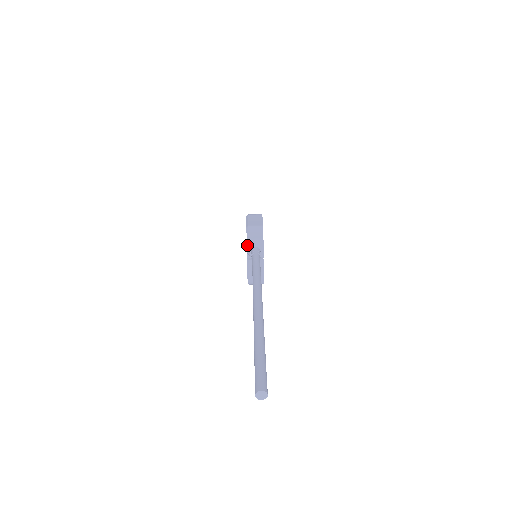
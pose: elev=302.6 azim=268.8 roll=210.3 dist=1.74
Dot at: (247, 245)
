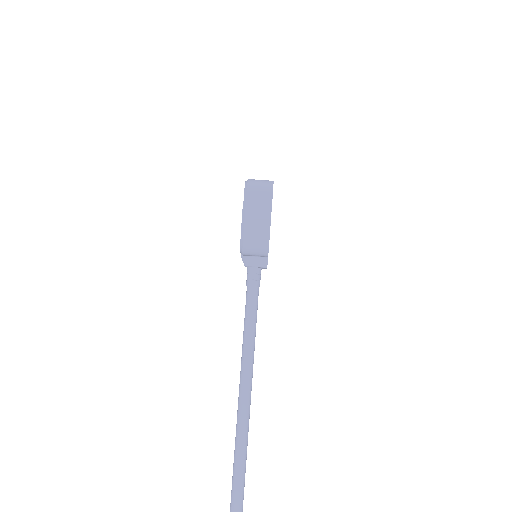
Dot at: occluded
